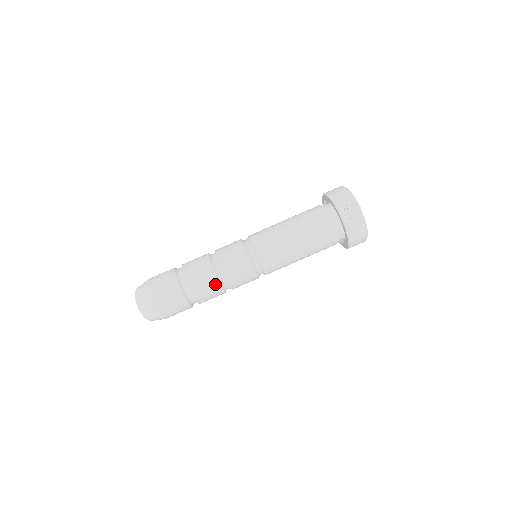
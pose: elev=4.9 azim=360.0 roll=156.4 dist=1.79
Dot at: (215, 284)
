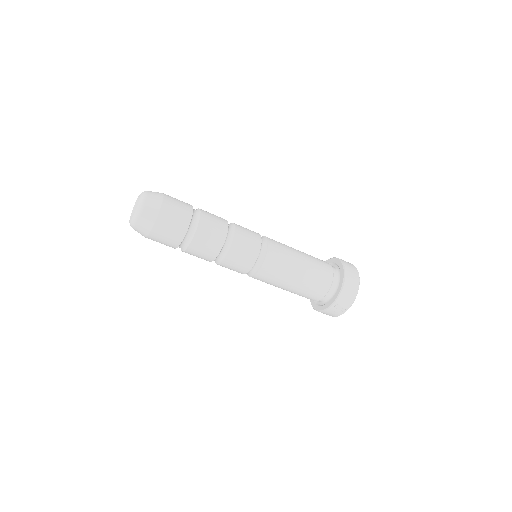
Dot at: (208, 259)
